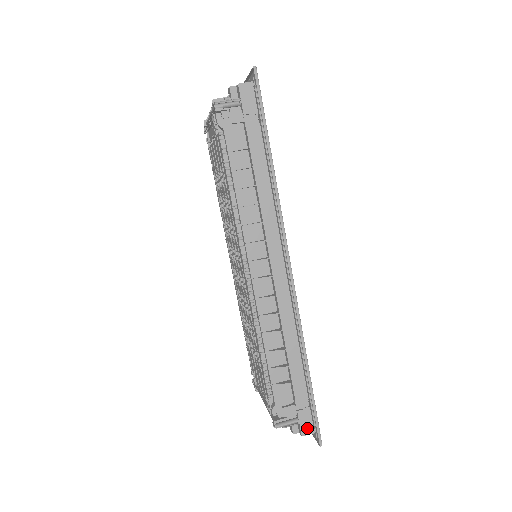
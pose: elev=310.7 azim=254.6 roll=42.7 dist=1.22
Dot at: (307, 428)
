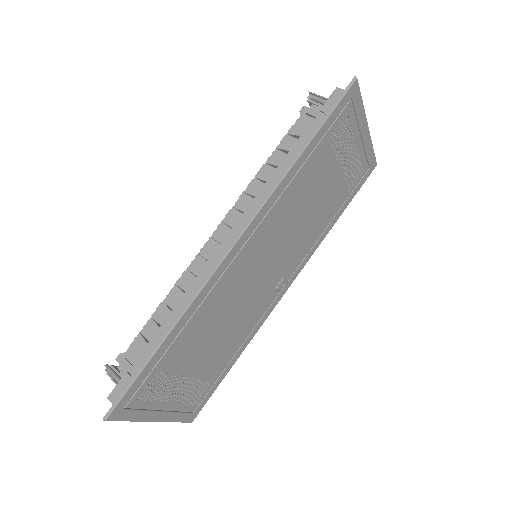
Dot at: (117, 396)
